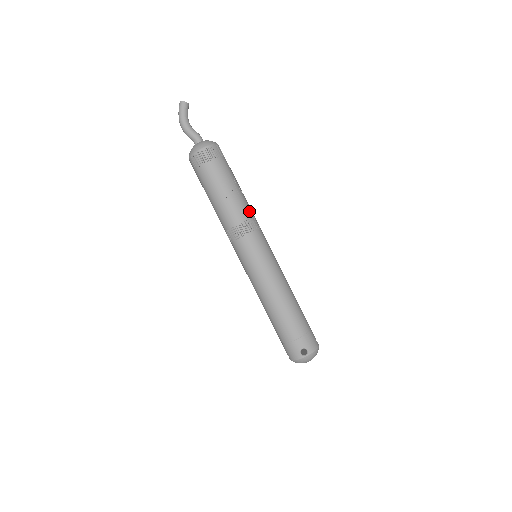
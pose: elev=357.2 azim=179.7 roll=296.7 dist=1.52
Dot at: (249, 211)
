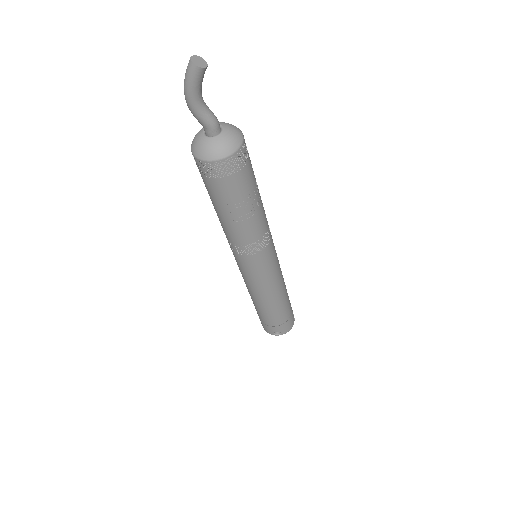
Dot at: (263, 228)
